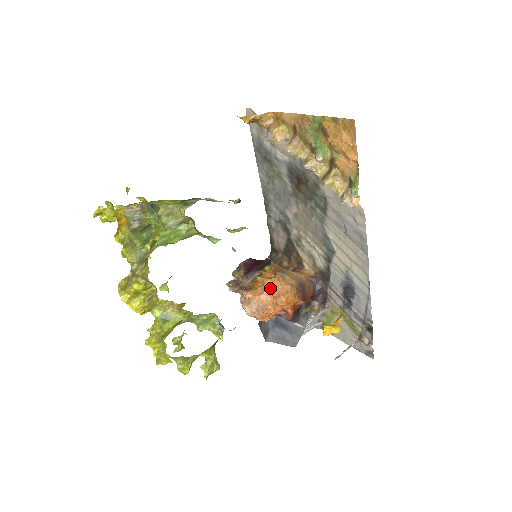
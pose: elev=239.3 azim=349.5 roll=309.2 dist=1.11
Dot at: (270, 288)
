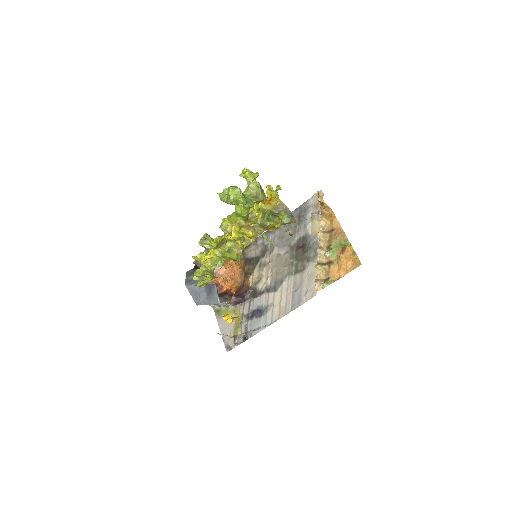
Dot at: (233, 271)
